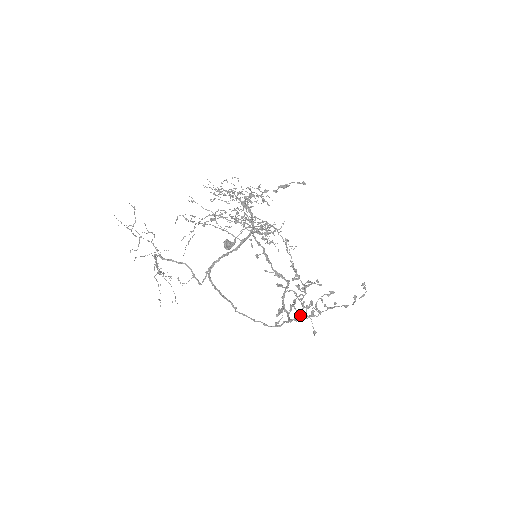
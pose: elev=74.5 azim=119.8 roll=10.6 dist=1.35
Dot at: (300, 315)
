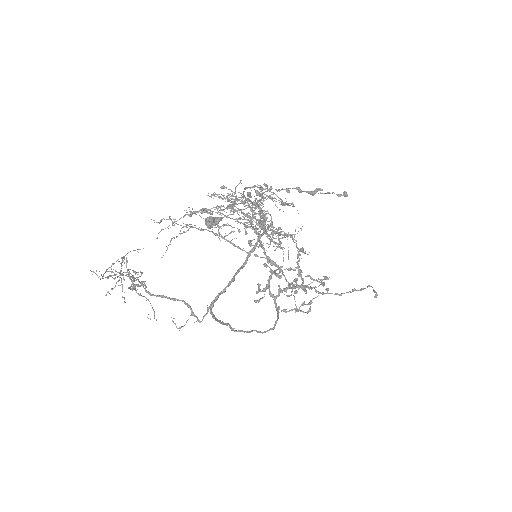
Dot at: (284, 294)
